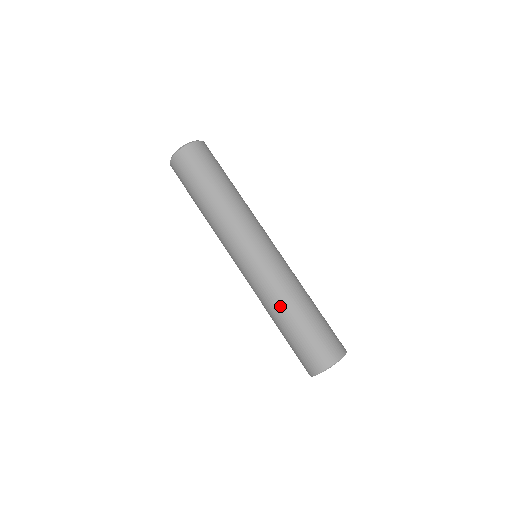
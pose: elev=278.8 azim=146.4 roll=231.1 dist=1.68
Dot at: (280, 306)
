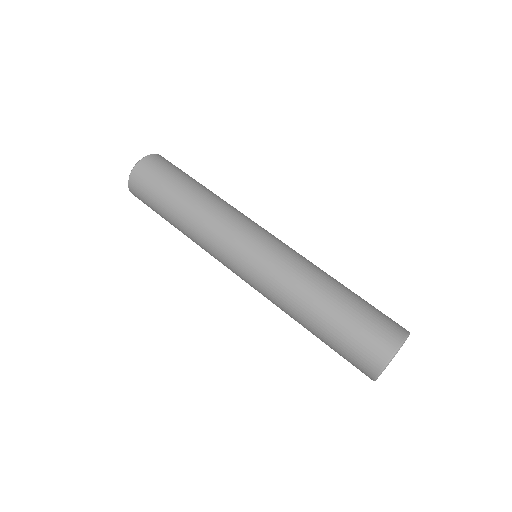
Dot at: (306, 294)
